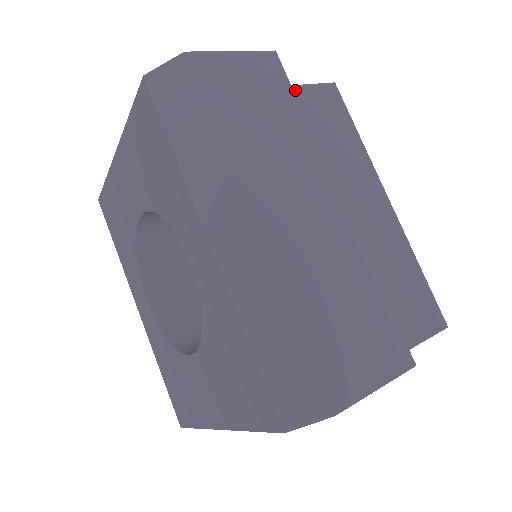
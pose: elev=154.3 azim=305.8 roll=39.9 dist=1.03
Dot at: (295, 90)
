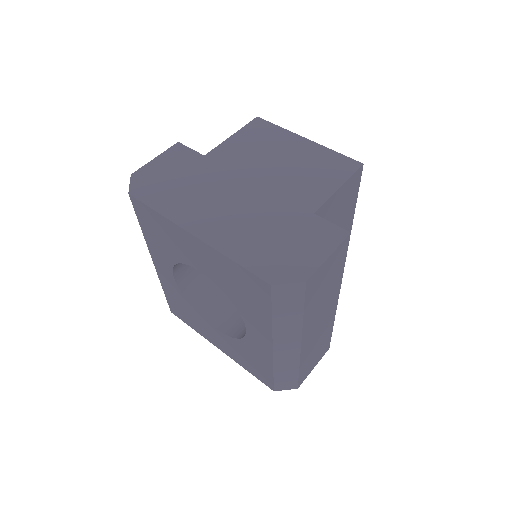
Dot at: (338, 192)
